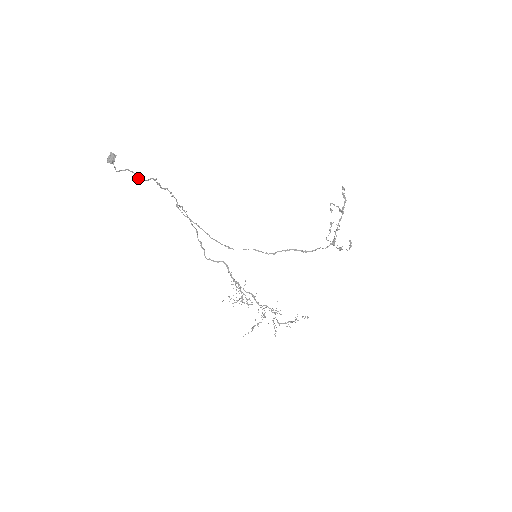
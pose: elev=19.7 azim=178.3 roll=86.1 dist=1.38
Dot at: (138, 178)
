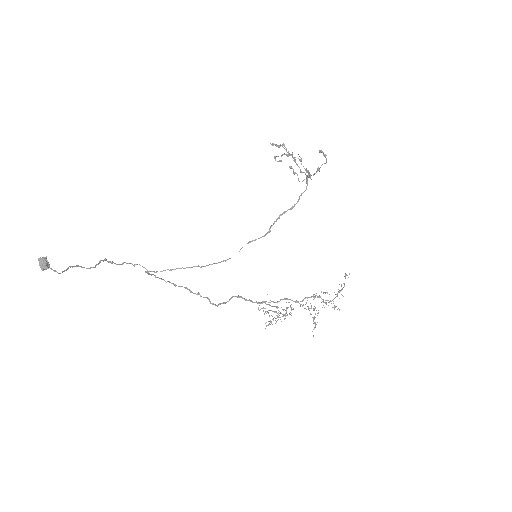
Dot at: (87, 268)
